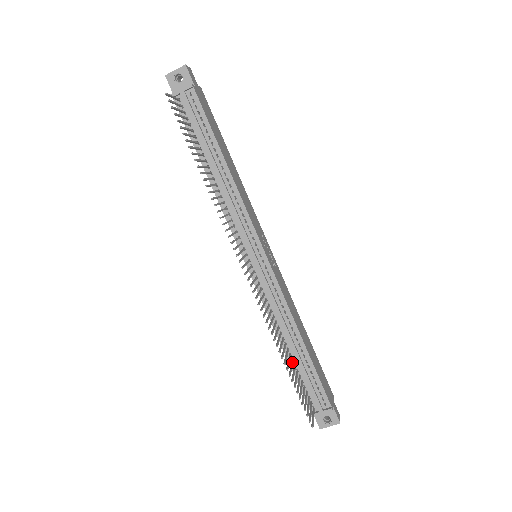
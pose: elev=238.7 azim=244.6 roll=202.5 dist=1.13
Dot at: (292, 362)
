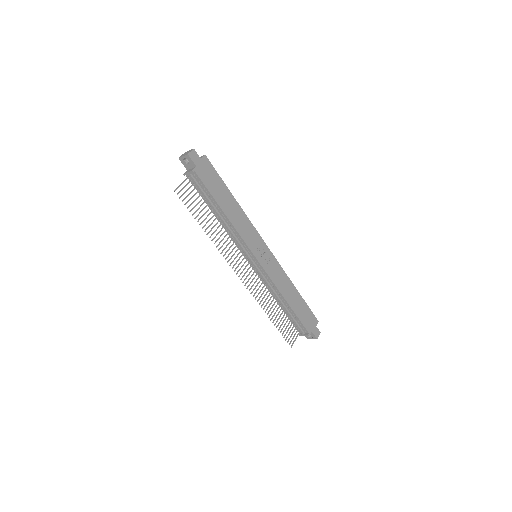
Dot at: (282, 313)
